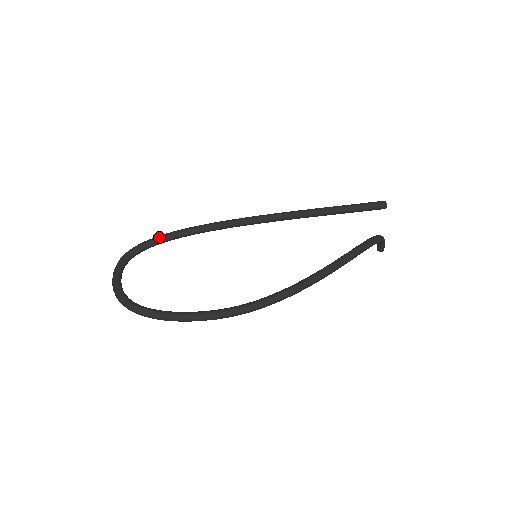
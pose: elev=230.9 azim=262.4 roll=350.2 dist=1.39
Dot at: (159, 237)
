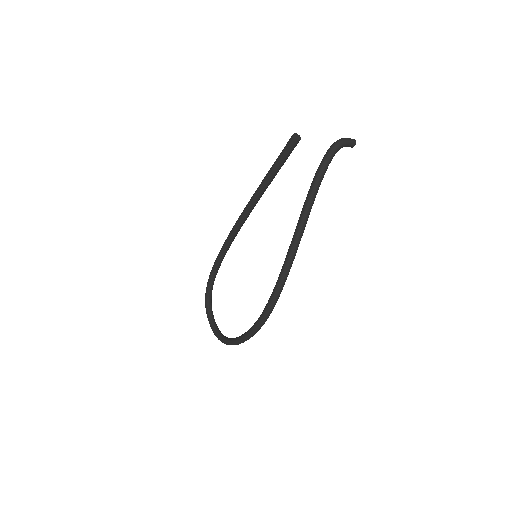
Dot at: (210, 276)
